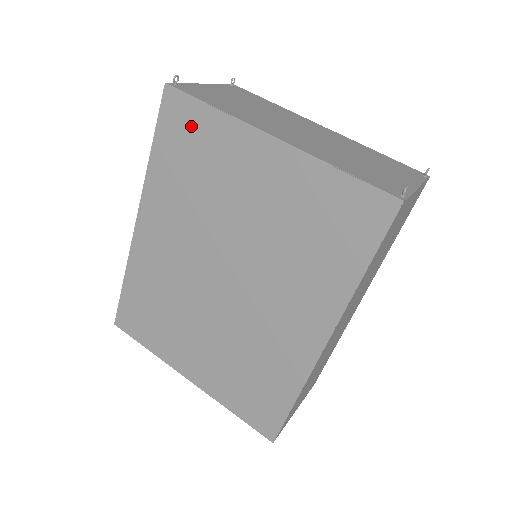
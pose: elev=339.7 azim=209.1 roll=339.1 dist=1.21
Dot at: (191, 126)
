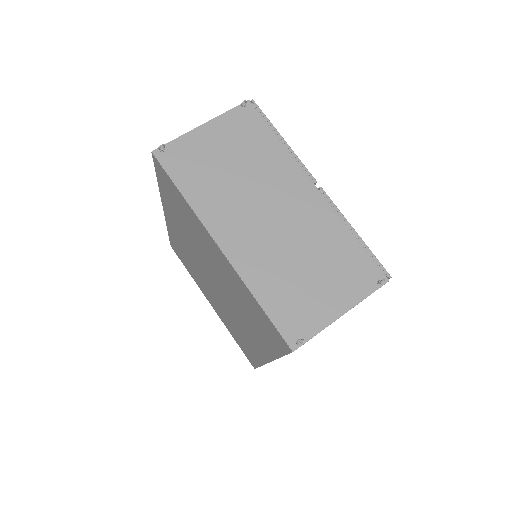
Dot at: (174, 193)
